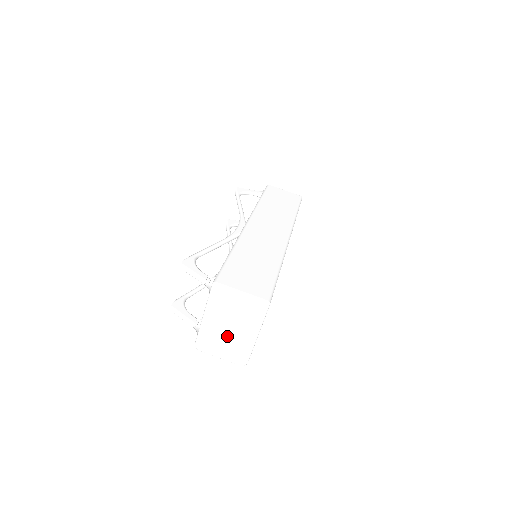
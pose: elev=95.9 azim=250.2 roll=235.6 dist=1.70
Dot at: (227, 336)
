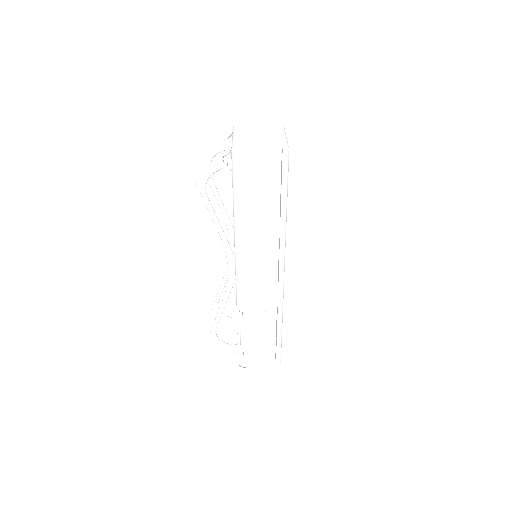
Dot at: (260, 139)
